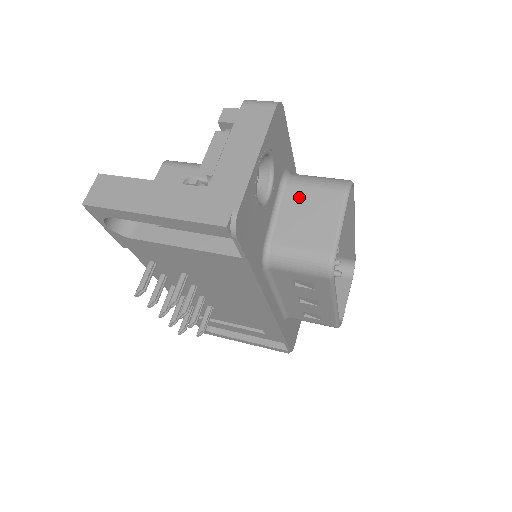
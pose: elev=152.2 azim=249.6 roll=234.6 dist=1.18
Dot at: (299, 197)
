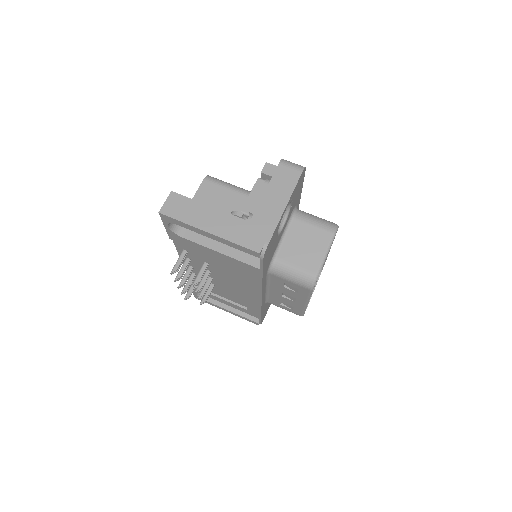
Dot at: (301, 230)
